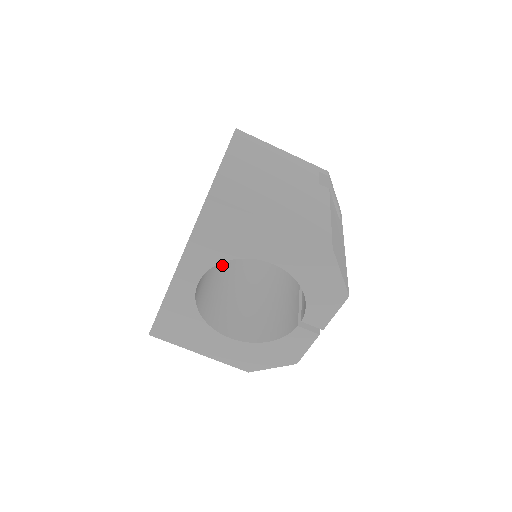
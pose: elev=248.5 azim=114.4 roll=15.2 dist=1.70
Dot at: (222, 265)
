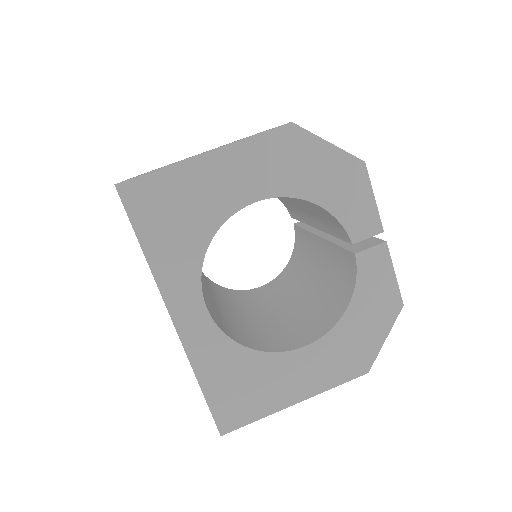
Dot at: (240, 308)
